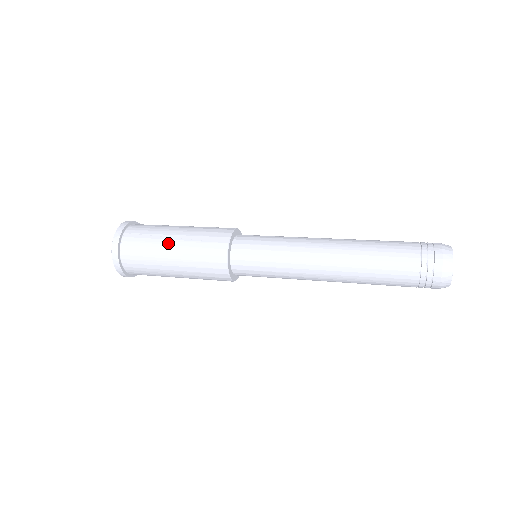
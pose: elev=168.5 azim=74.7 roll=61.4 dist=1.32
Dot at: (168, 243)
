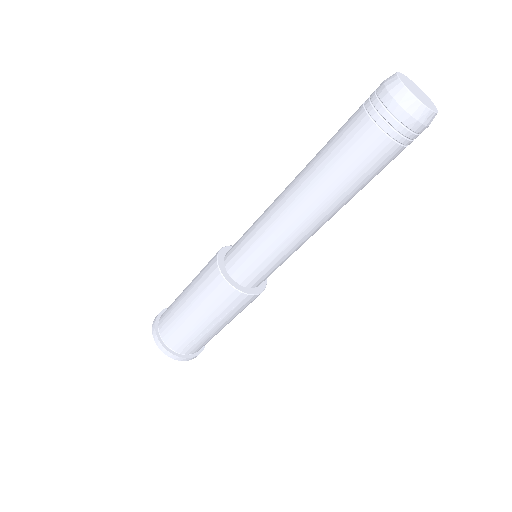
Dot at: occluded
